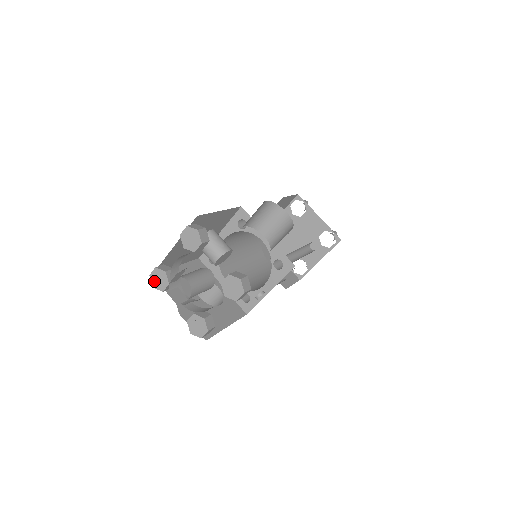
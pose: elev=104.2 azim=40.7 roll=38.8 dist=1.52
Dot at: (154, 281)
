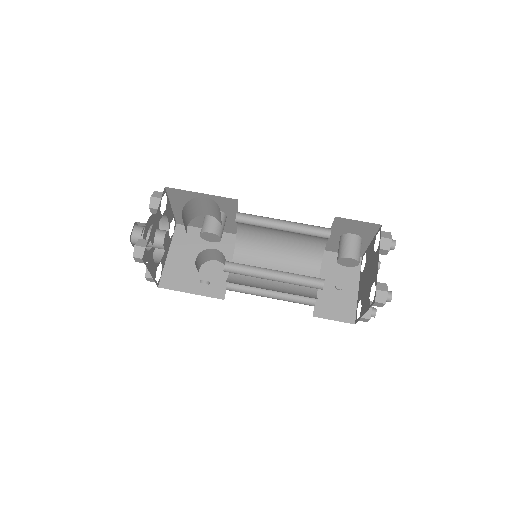
Dot at: occluded
